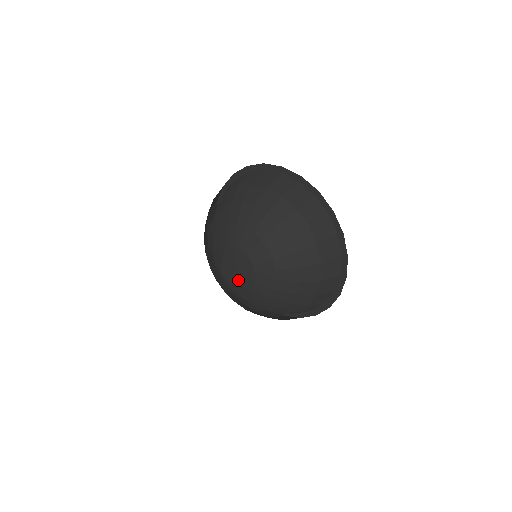
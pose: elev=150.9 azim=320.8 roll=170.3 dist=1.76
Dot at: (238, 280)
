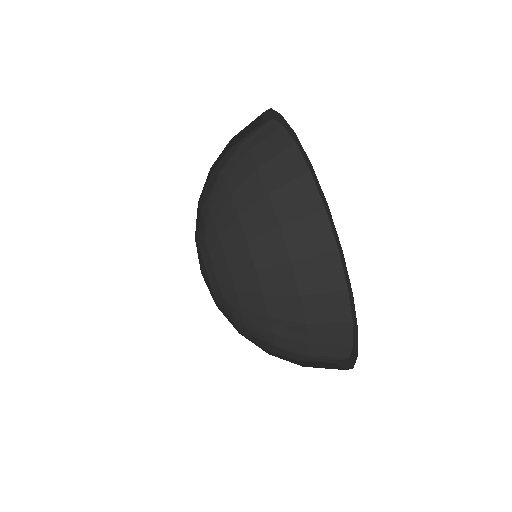
Dot at: occluded
